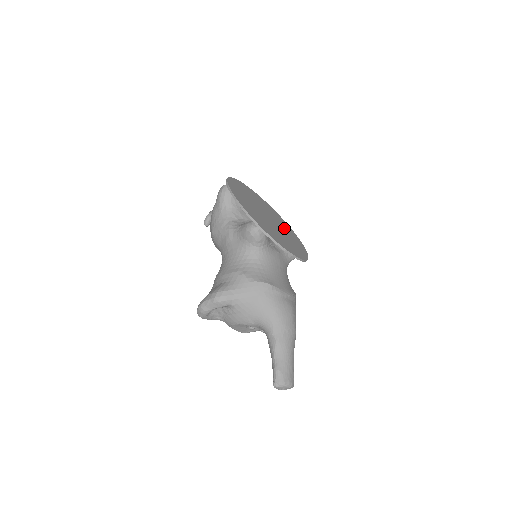
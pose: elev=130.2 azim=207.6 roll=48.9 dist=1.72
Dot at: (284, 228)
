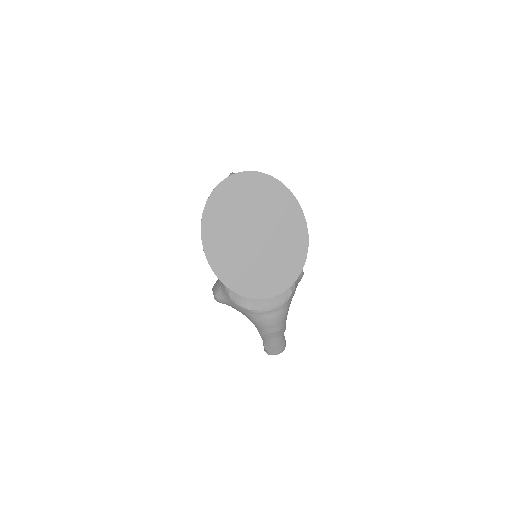
Dot at: (283, 234)
